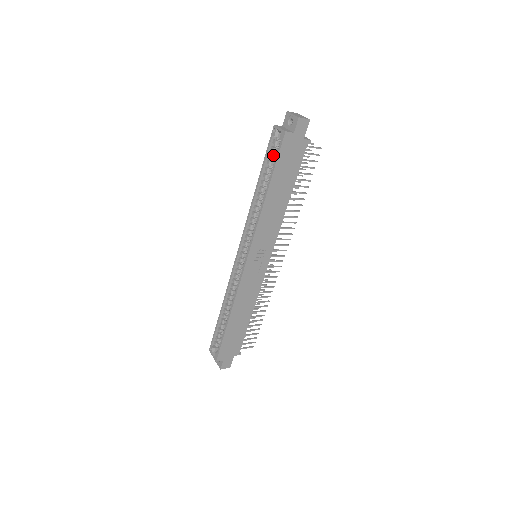
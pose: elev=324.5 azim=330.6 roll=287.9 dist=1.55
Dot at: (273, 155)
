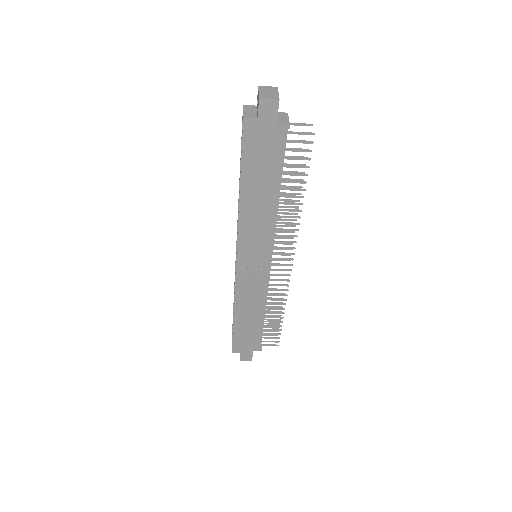
Dot at: occluded
